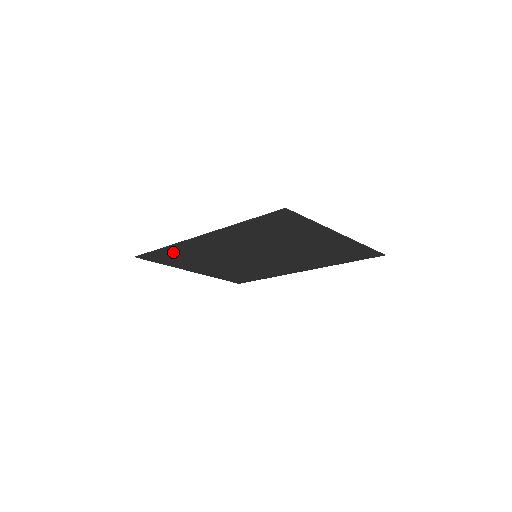
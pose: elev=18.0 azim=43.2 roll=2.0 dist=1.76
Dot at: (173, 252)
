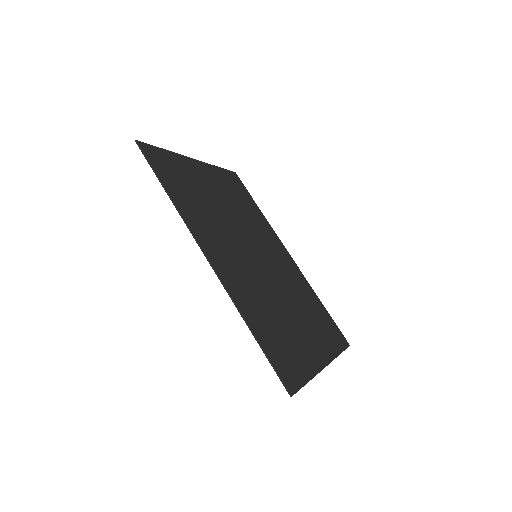
Dot at: (178, 194)
